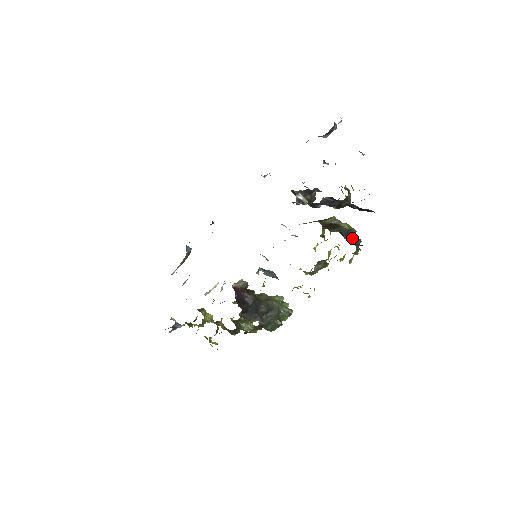
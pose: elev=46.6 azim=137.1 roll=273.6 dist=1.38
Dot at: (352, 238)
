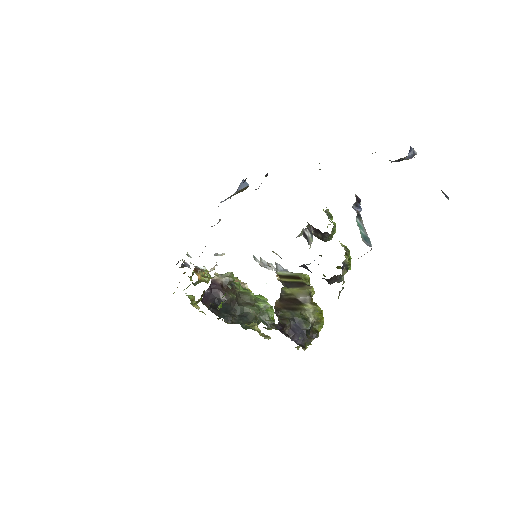
Dot at: (297, 335)
